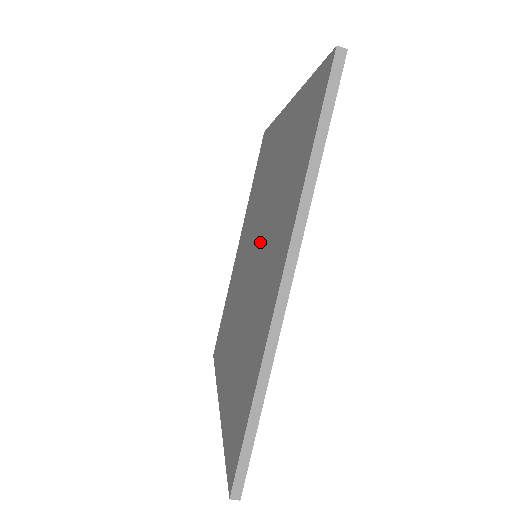
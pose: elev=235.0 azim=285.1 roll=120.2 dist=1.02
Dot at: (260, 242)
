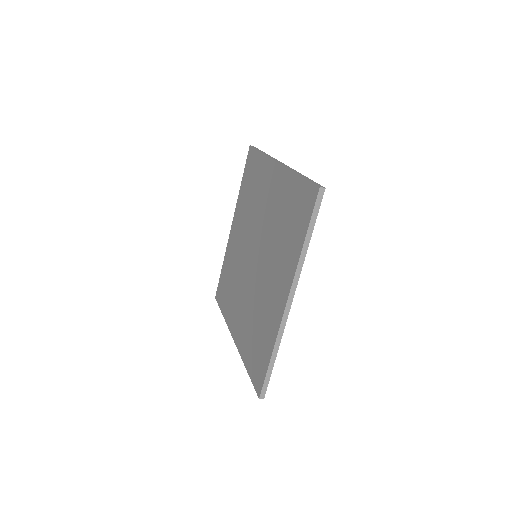
Dot at: (262, 254)
